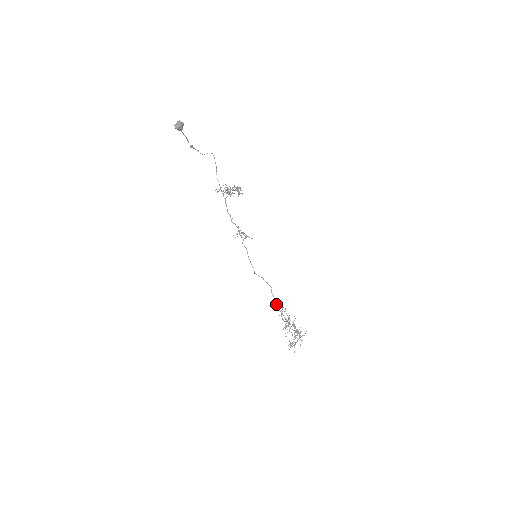
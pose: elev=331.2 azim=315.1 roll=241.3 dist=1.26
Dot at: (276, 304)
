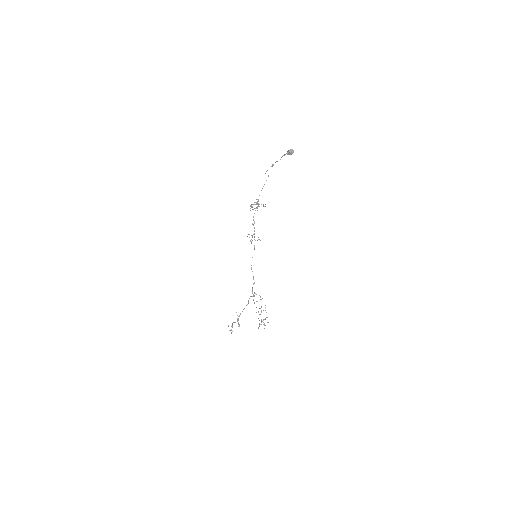
Dot at: (253, 295)
